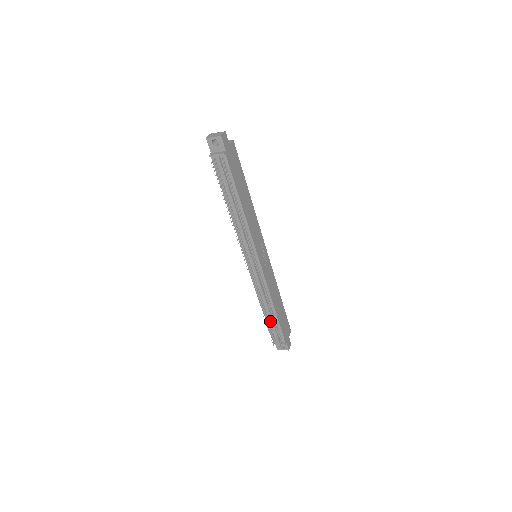
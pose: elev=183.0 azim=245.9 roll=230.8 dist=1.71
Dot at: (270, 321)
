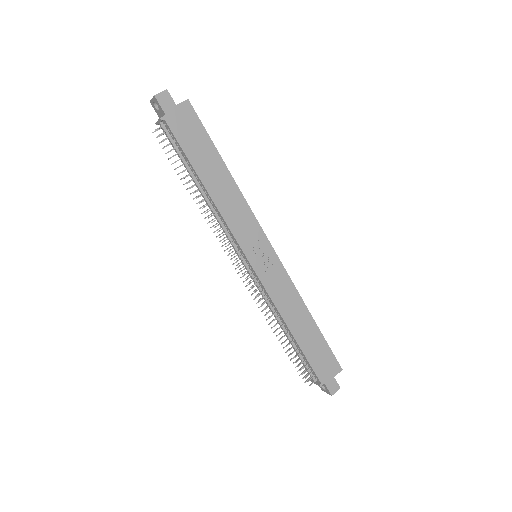
Dot at: (293, 348)
